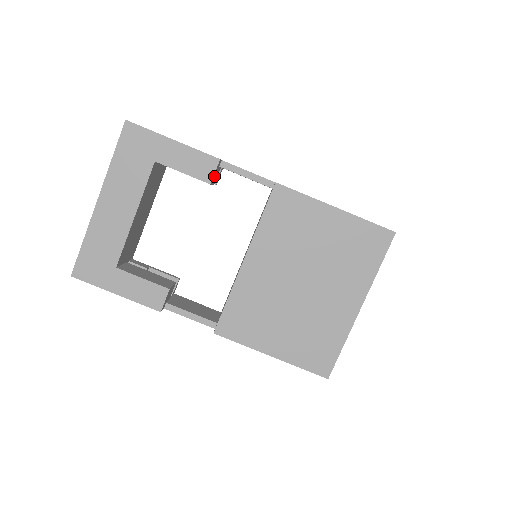
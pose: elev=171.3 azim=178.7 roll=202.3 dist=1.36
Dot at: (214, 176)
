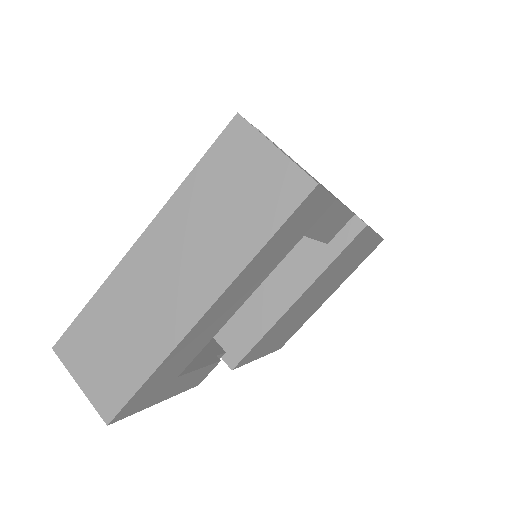
Dot at: occluded
